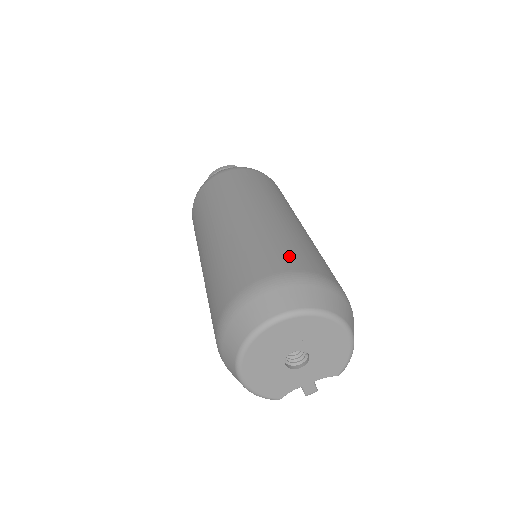
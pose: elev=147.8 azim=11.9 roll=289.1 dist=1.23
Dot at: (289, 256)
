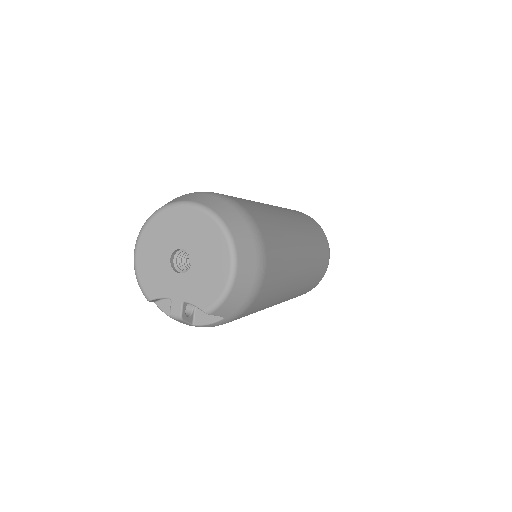
Dot at: (248, 204)
